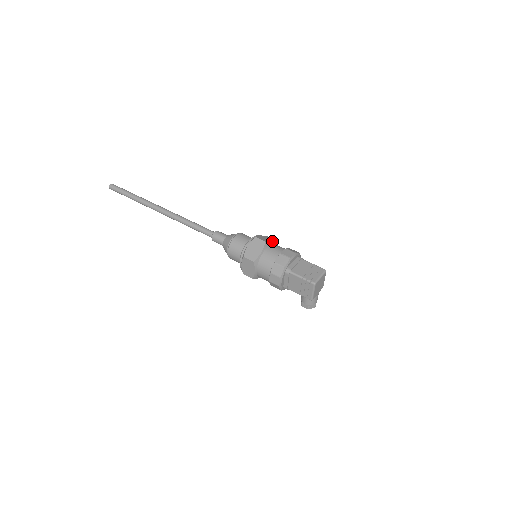
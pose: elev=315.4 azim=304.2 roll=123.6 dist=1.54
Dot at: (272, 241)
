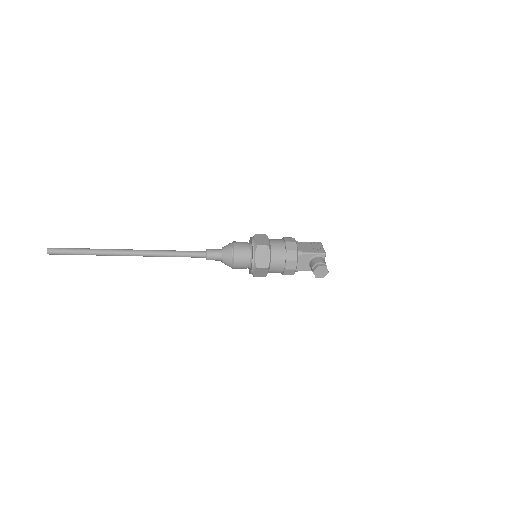
Dot at: occluded
